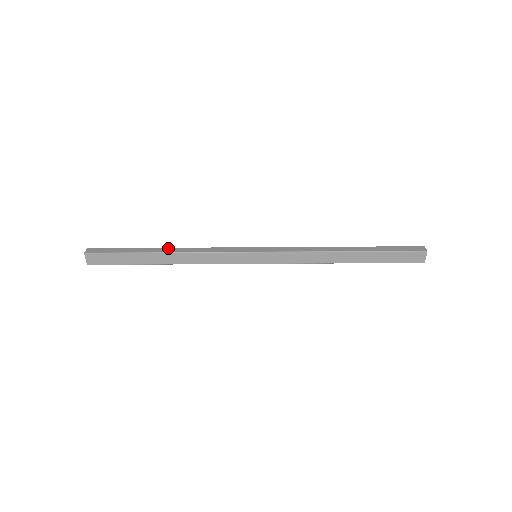
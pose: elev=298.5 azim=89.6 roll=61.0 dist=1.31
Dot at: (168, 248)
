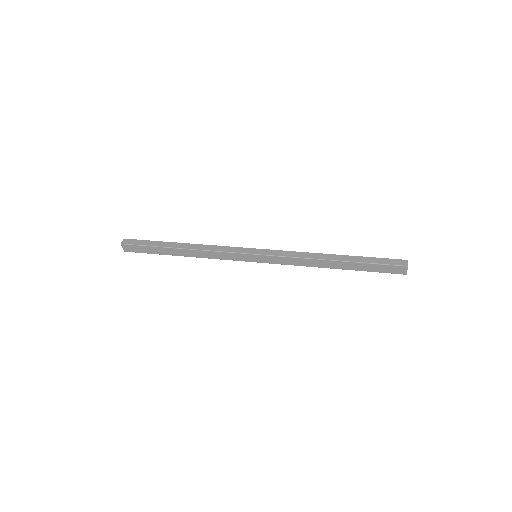
Dot at: (185, 244)
